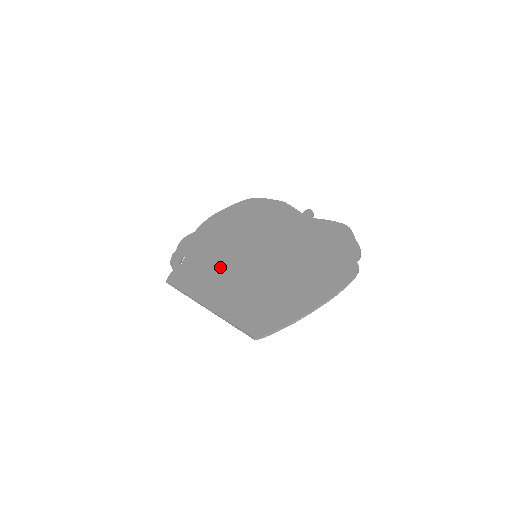
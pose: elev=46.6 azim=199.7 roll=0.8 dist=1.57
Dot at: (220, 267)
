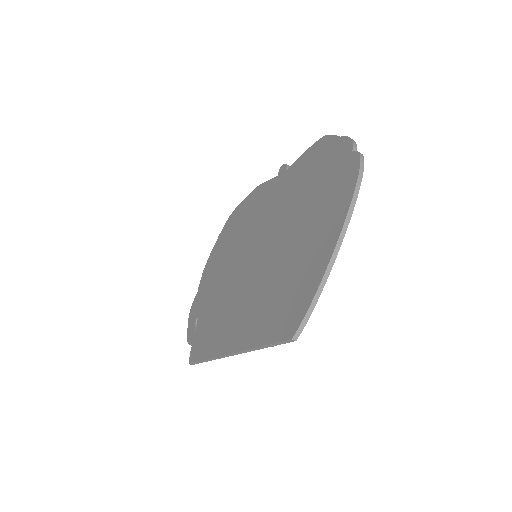
Dot at: (228, 300)
